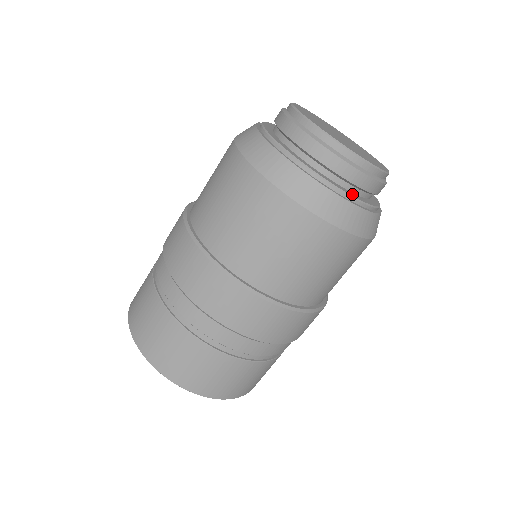
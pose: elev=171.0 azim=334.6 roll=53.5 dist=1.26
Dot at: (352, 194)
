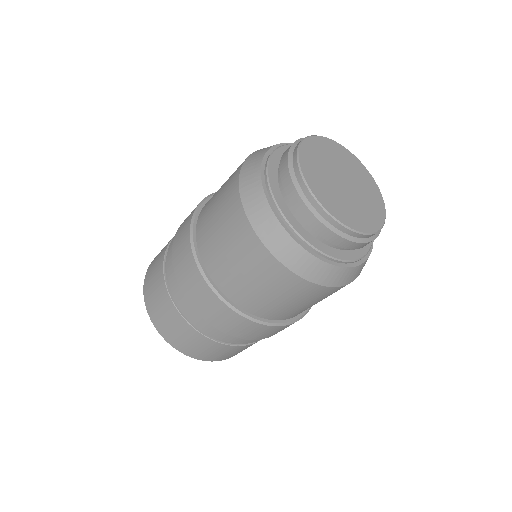
Dot at: (366, 245)
